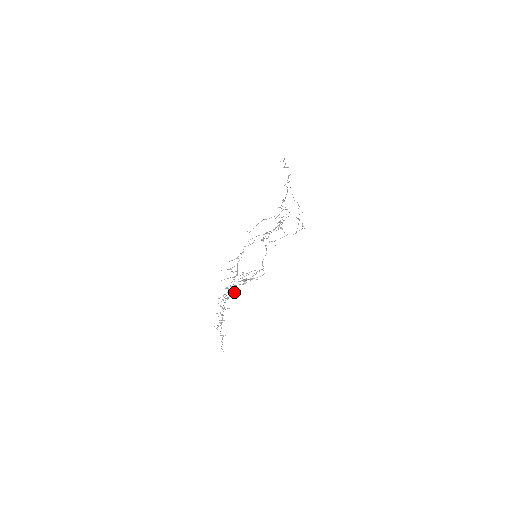
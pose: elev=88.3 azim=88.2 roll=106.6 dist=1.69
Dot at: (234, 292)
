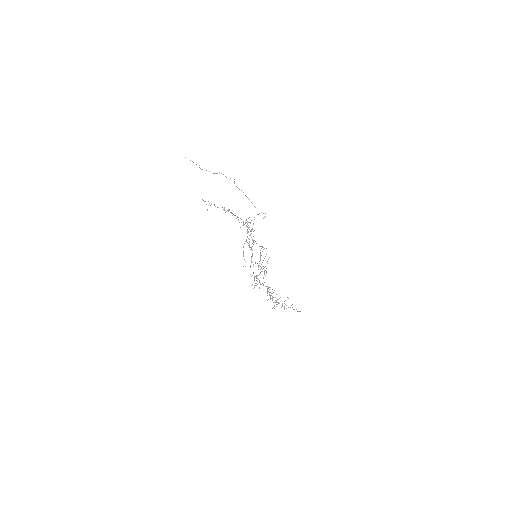
Dot at: occluded
